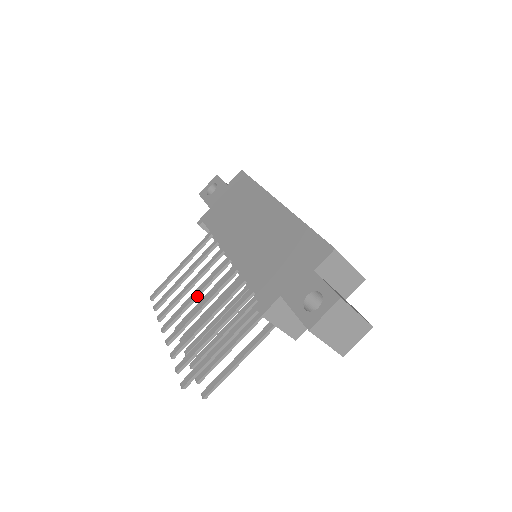
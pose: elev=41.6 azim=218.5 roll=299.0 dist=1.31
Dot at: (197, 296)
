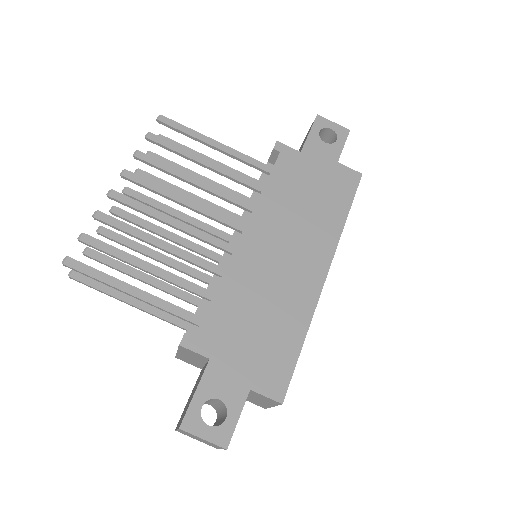
Dot at: (182, 204)
